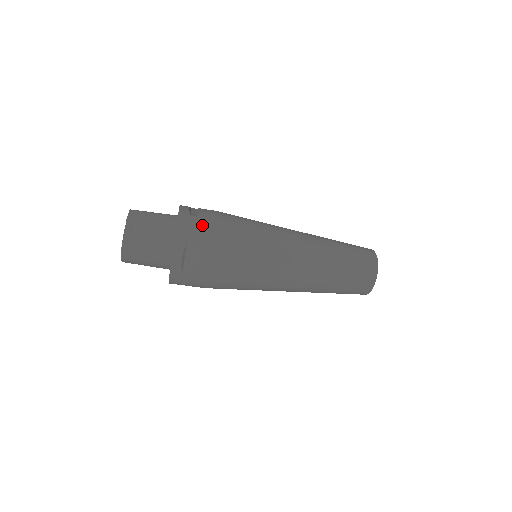
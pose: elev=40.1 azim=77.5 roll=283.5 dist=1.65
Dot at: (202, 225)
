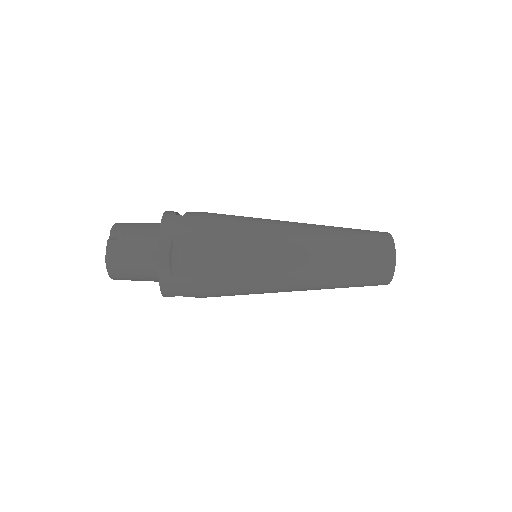
Dot at: (188, 221)
